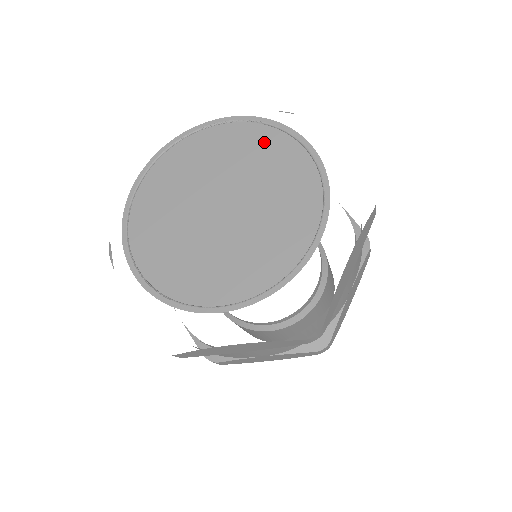
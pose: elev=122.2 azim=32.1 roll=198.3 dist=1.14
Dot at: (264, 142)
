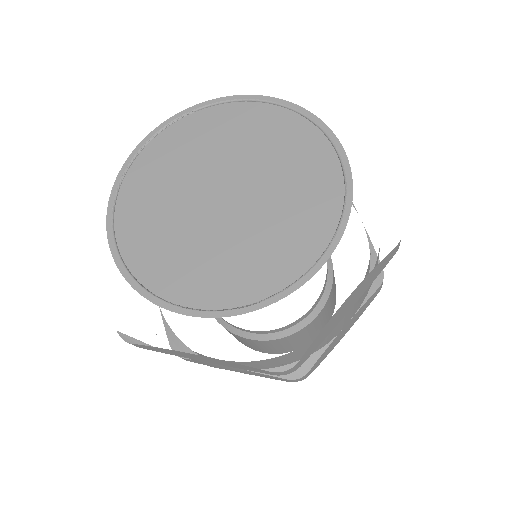
Dot at: (211, 122)
